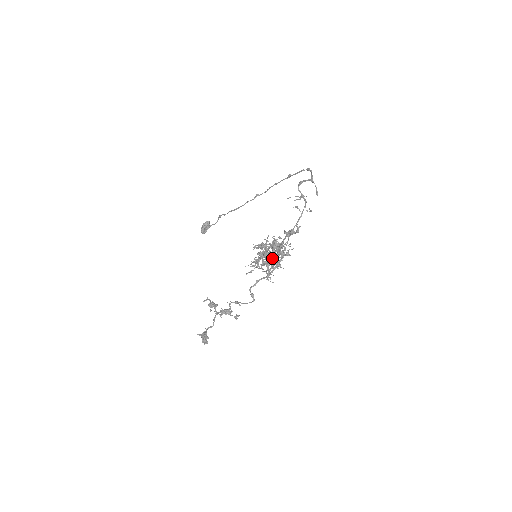
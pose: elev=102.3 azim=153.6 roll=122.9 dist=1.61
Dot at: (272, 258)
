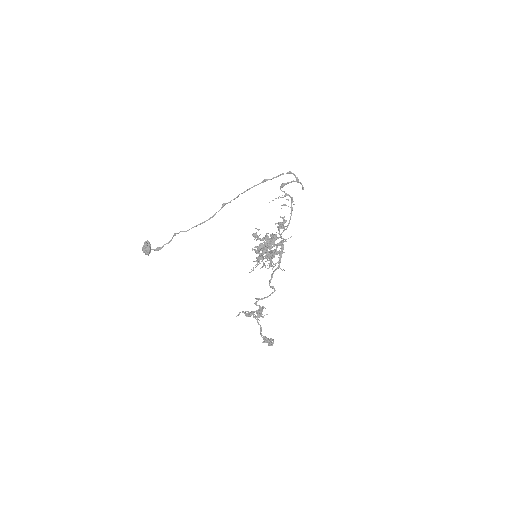
Dot at: occluded
